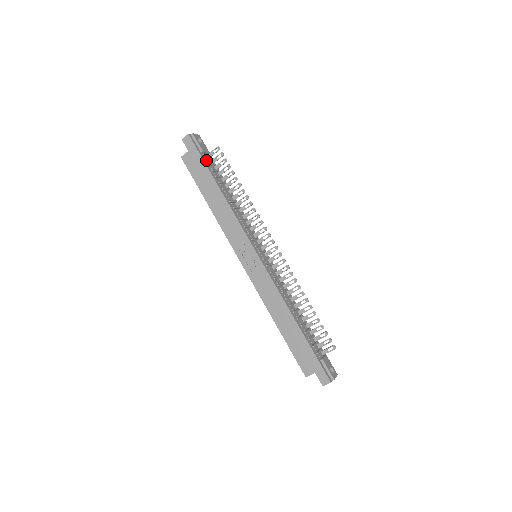
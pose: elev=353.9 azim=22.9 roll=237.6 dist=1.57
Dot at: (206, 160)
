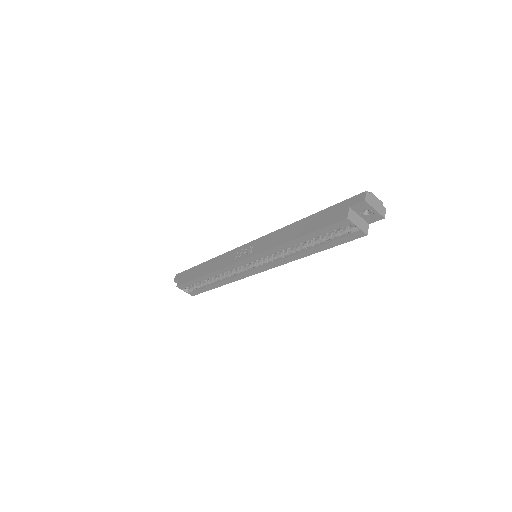
Dot at: occluded
